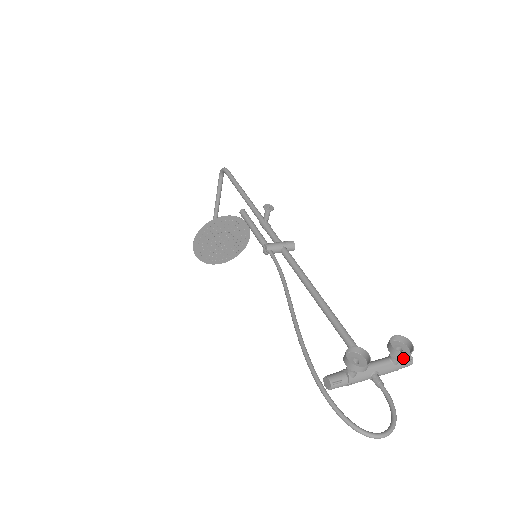
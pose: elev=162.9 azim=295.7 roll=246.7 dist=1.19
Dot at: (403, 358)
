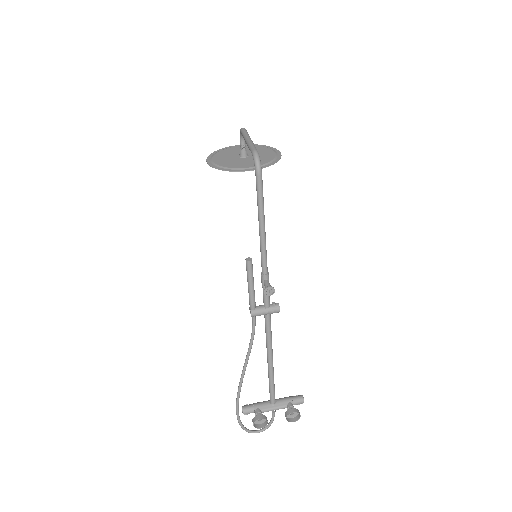
Dot at: (290, 419)
